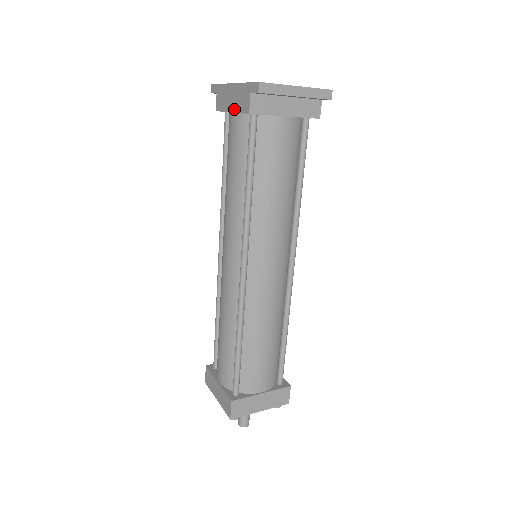
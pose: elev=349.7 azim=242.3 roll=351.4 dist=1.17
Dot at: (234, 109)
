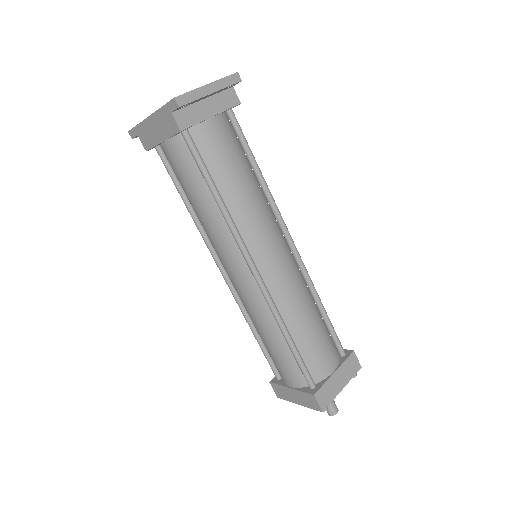
Dot at: (163, 137)
